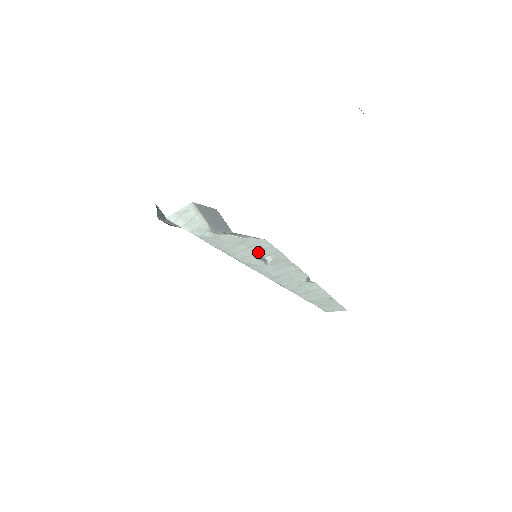
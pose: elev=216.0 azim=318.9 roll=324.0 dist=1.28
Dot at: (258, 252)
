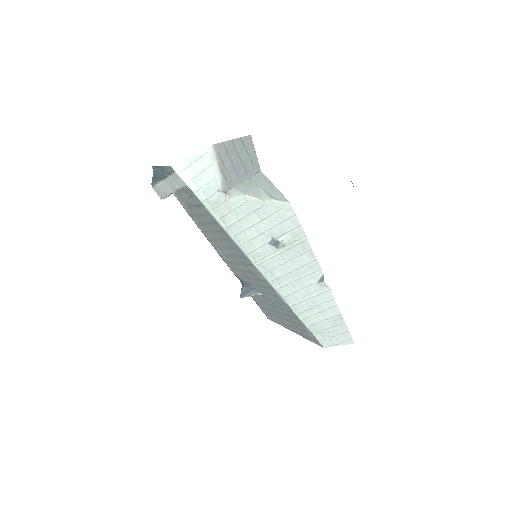
Dot at: (272, 228)
